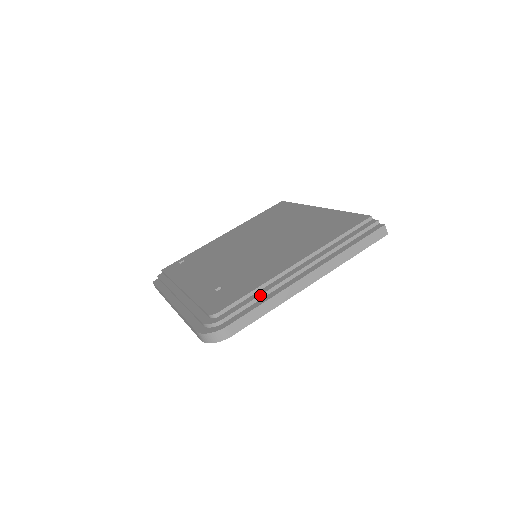
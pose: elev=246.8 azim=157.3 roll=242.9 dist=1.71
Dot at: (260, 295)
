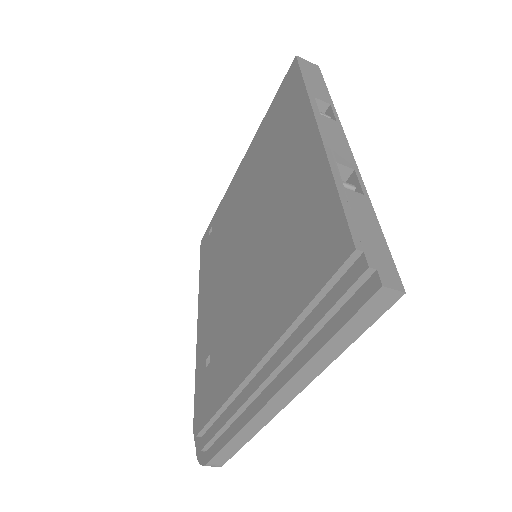
Dot at: (225, 423)
